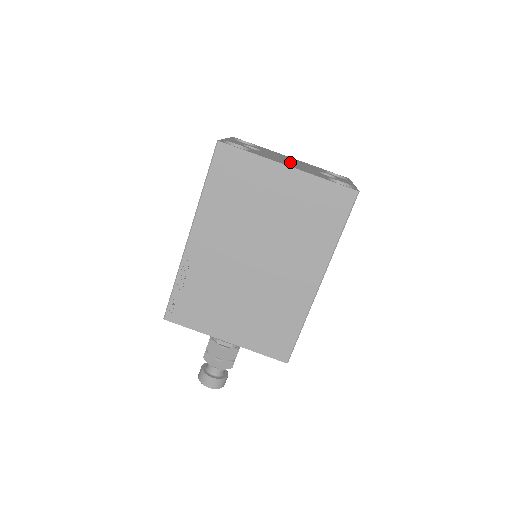
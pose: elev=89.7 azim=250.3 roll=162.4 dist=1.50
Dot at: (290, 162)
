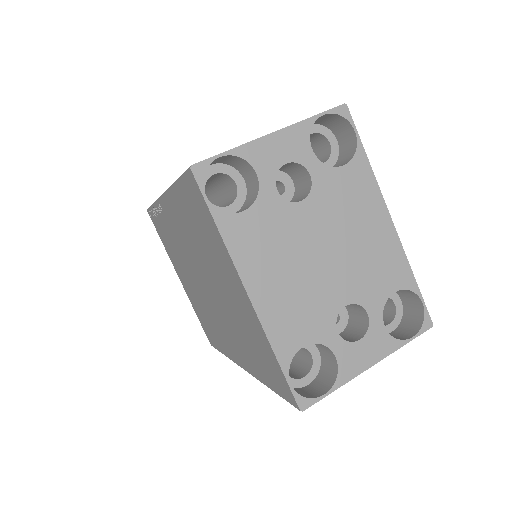
Dot at: (310, 263)
